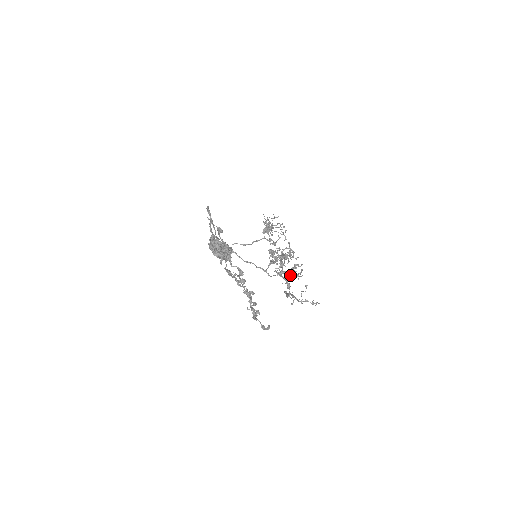
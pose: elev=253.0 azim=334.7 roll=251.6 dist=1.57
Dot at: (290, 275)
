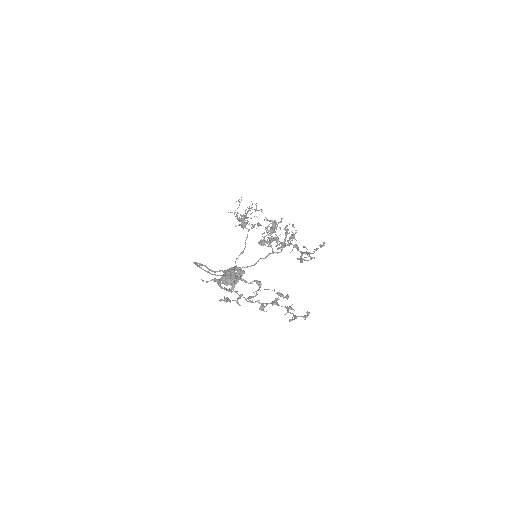
Dot at: (289, 238)
